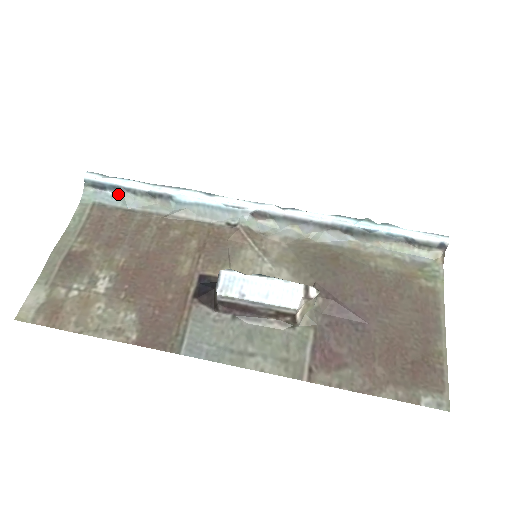
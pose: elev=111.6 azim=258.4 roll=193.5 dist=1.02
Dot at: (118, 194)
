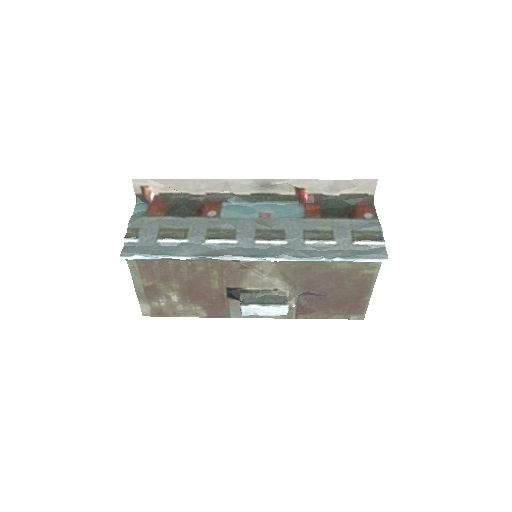
Dot at: occluded
